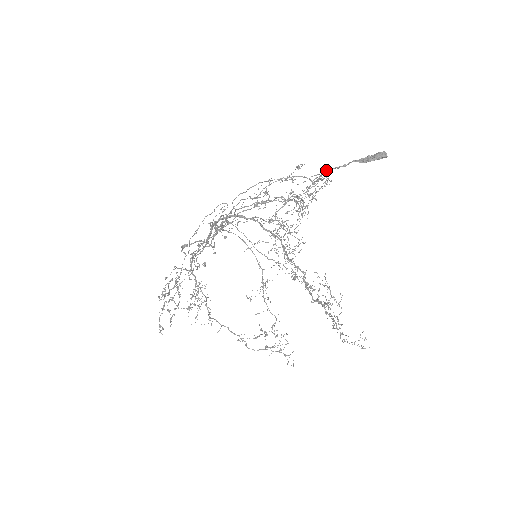
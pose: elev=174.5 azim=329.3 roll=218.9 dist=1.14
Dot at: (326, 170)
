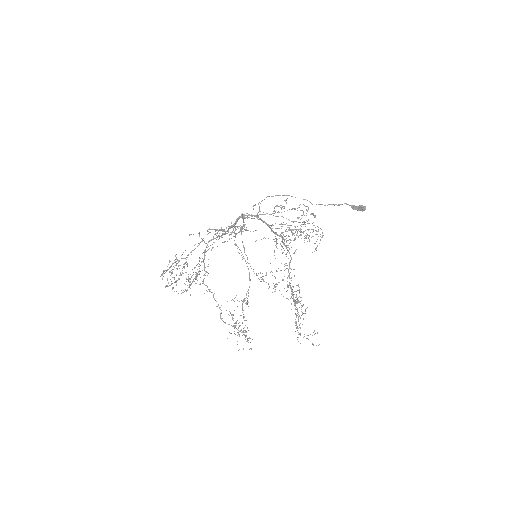
Dot at: occluded
